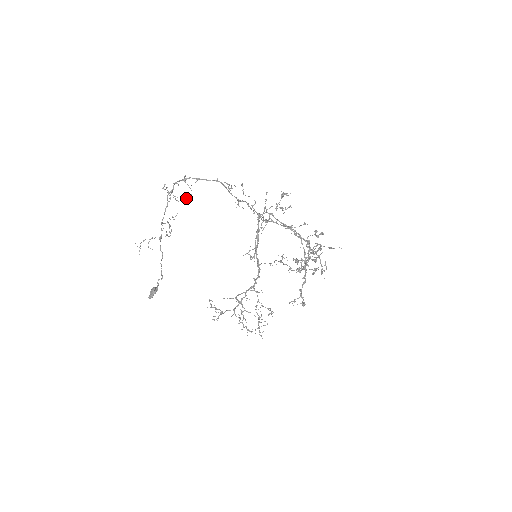
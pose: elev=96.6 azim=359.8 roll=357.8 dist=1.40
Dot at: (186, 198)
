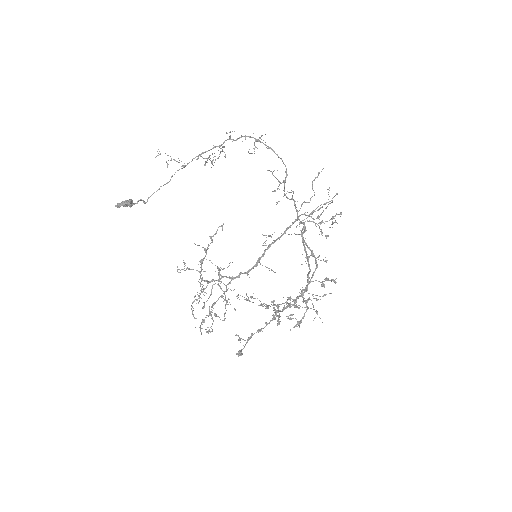
Dot at: occluded
